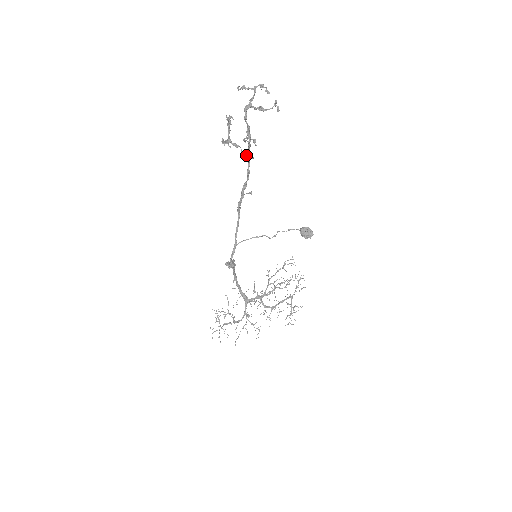
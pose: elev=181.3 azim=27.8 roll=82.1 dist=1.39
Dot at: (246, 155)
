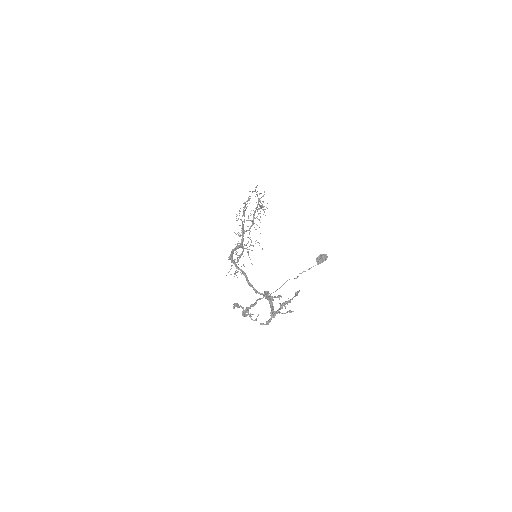
Dot at: occluded
